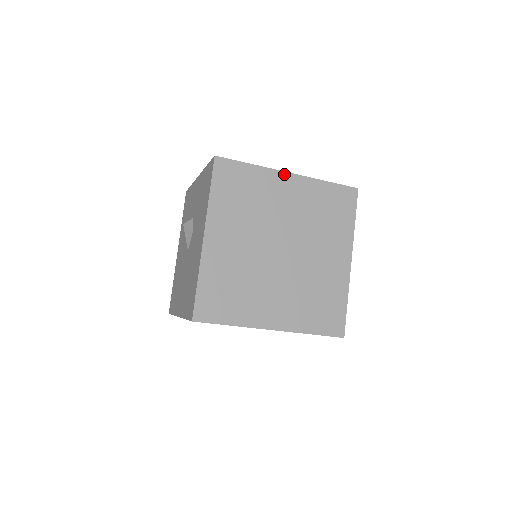
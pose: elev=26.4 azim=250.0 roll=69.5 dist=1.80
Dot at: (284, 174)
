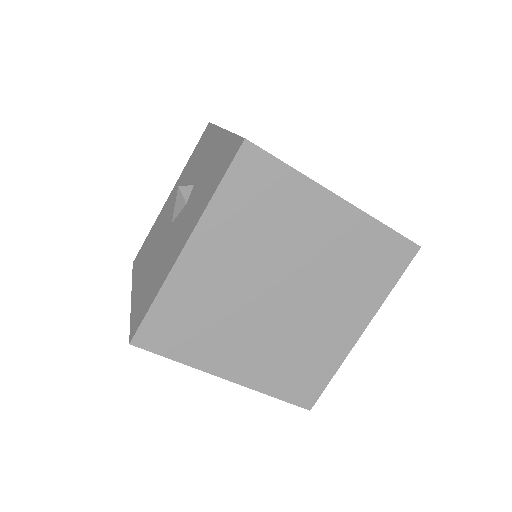
Dot at: (332, 197)
